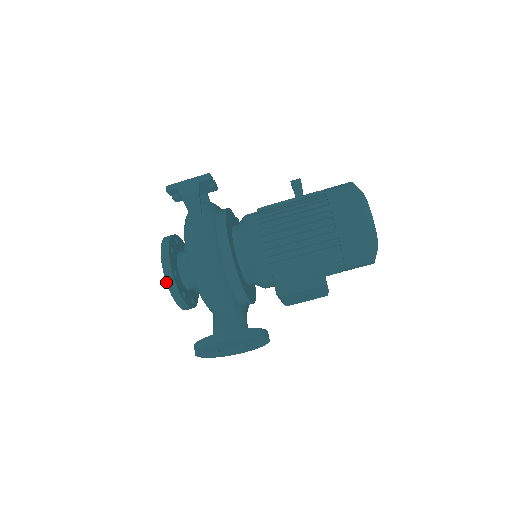
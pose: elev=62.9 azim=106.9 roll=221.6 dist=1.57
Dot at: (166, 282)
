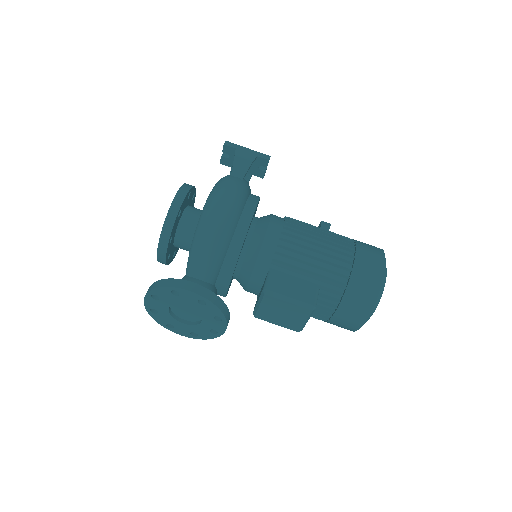
Dot at: (167, 213)
